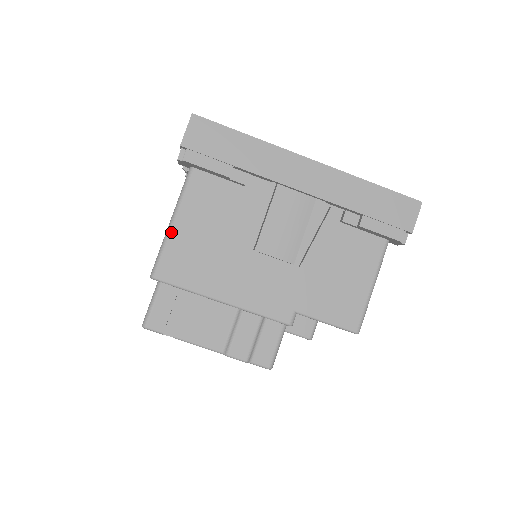
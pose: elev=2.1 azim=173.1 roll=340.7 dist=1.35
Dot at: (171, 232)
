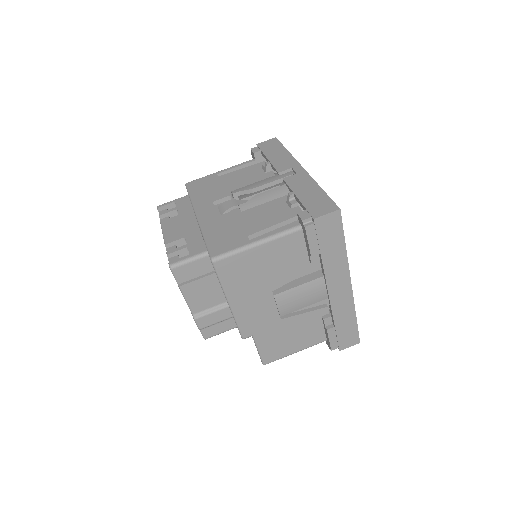
Dot at: (250, 249)
